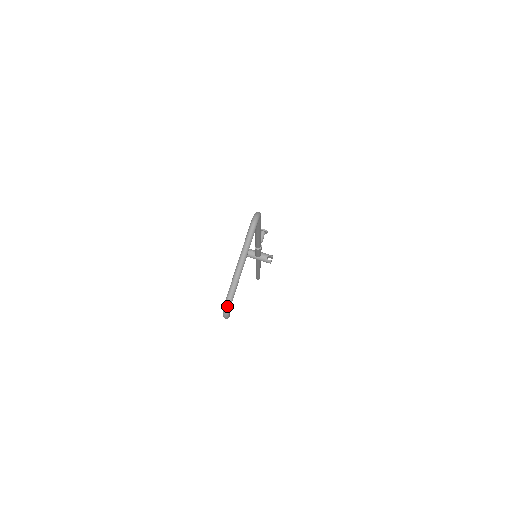
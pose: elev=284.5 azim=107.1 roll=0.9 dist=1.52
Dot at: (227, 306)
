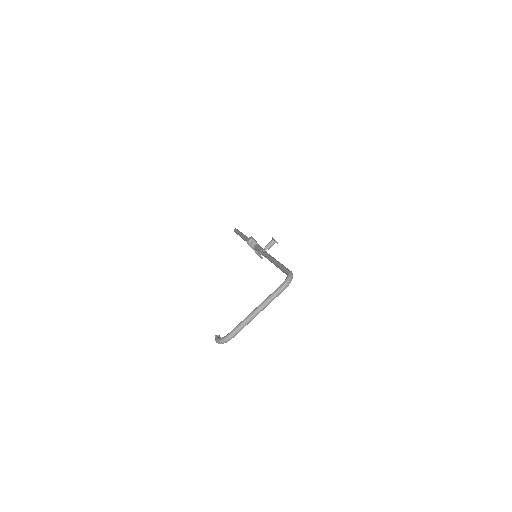
Dot at: (225, 341)
